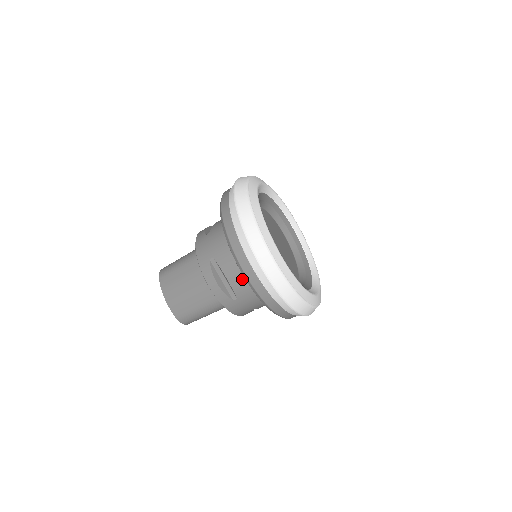
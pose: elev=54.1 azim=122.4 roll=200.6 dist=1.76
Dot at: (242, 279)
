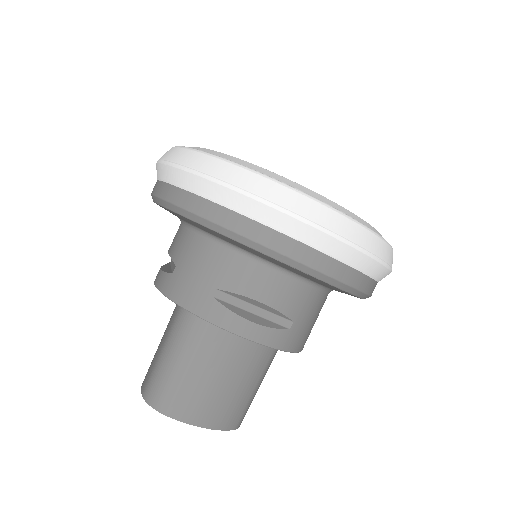
Dot at: (179, 233)
